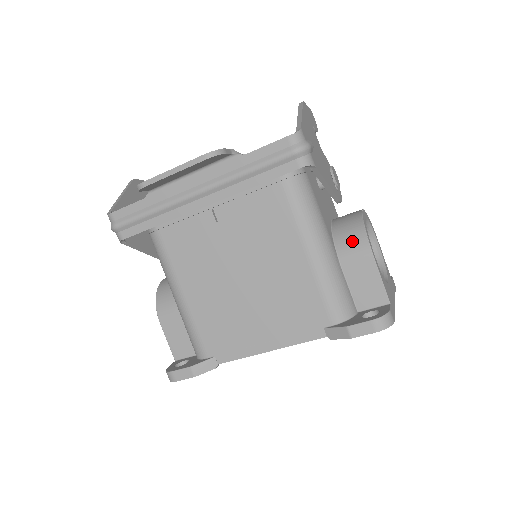
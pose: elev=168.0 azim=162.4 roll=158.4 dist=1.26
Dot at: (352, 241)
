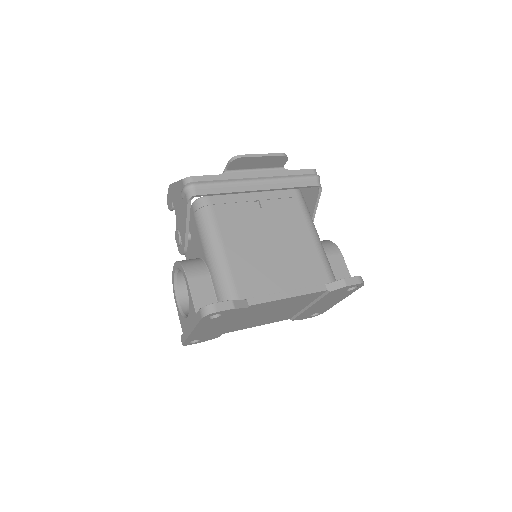
Dot at: (328, 246)
